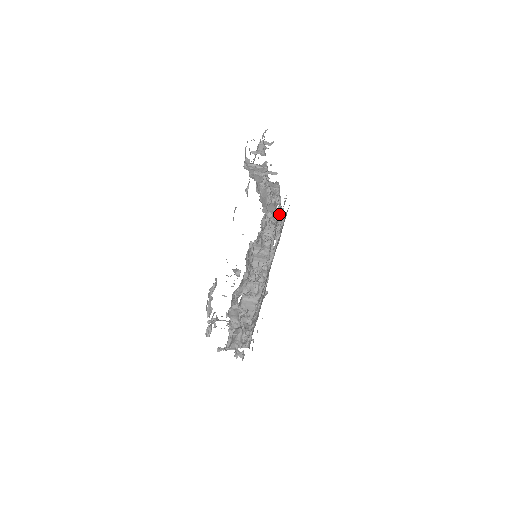
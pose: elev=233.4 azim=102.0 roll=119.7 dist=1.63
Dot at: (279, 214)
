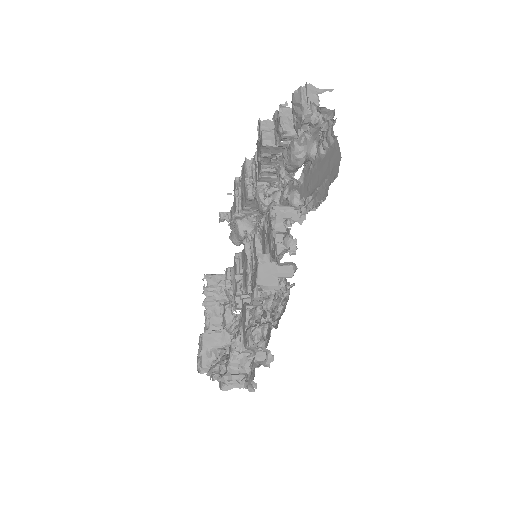
Dot at: (307, 198)
